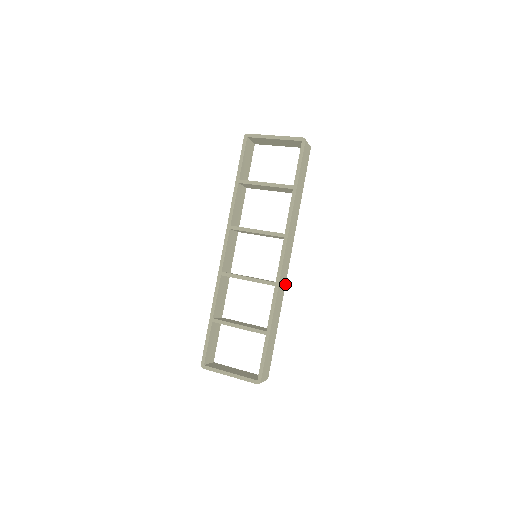
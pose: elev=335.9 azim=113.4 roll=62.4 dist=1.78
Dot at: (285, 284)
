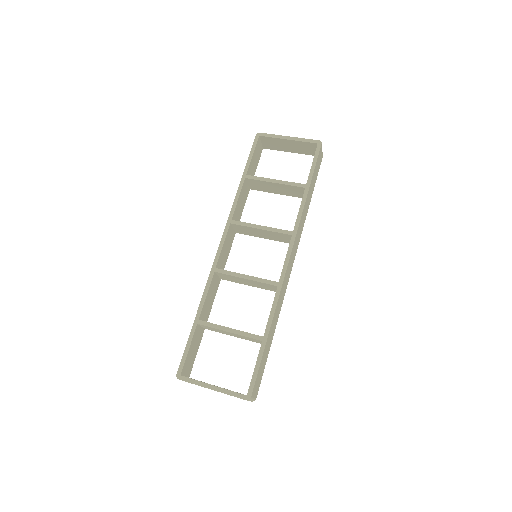
Dot at: (285, 290)
